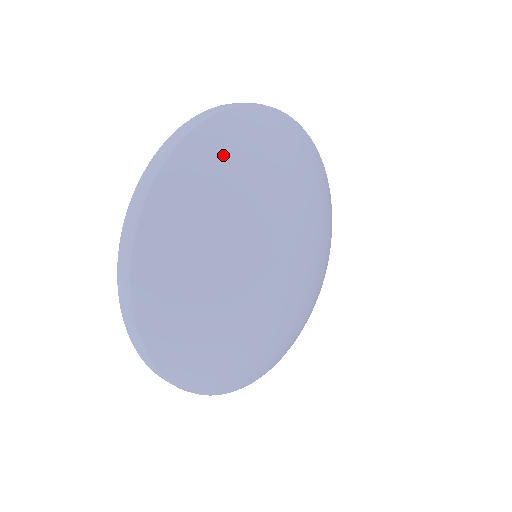
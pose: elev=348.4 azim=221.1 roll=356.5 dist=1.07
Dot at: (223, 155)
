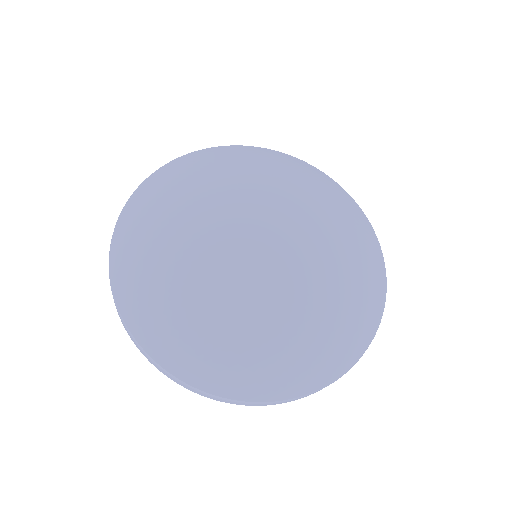
Dot at: (197, 165)
